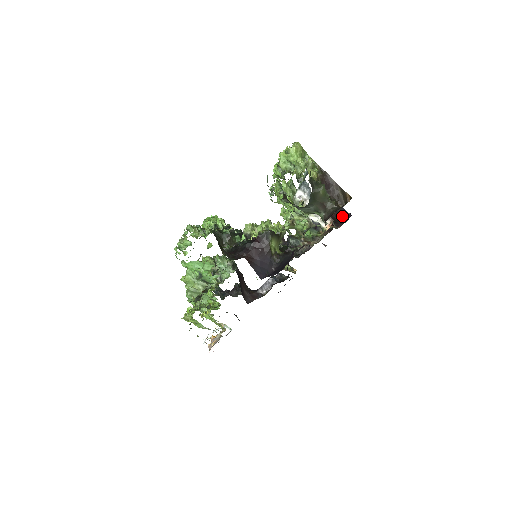
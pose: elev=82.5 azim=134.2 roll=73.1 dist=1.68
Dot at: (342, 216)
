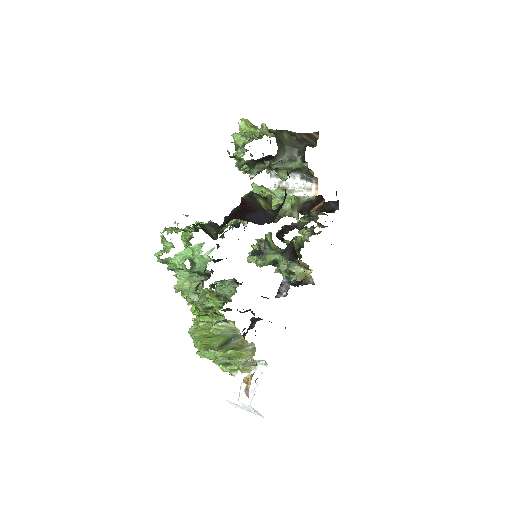
Dot at: (331, 207)
